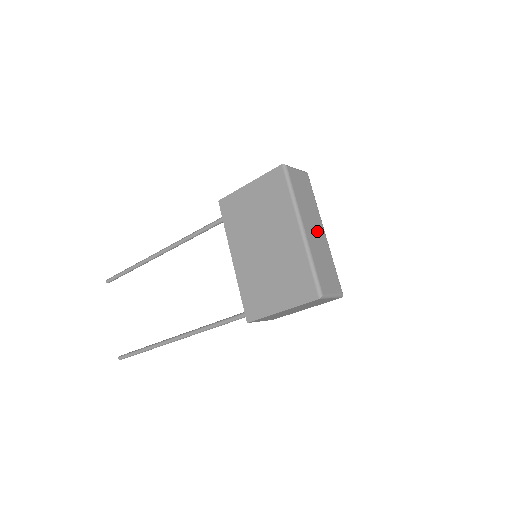
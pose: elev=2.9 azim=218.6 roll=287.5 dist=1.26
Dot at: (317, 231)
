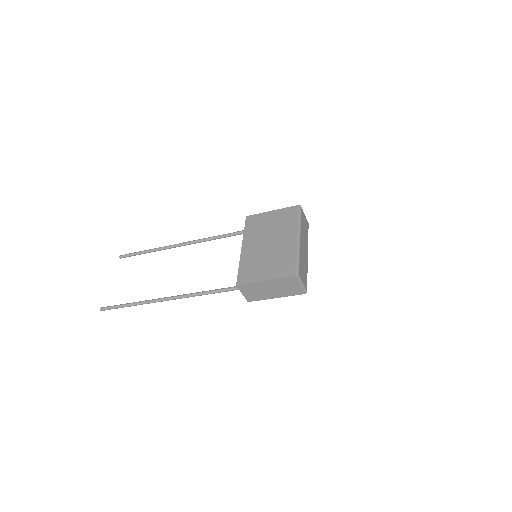
Dot at: (305, 249)
